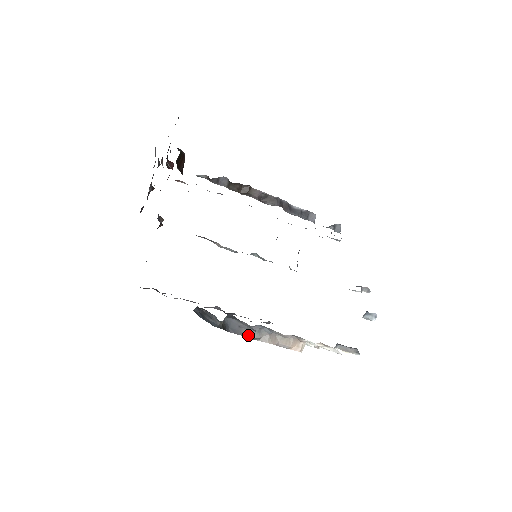
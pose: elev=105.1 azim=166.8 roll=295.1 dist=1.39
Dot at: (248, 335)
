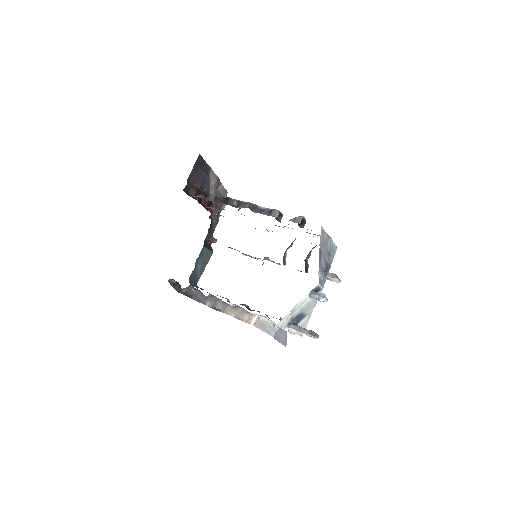
Dot at: (213, 307)
